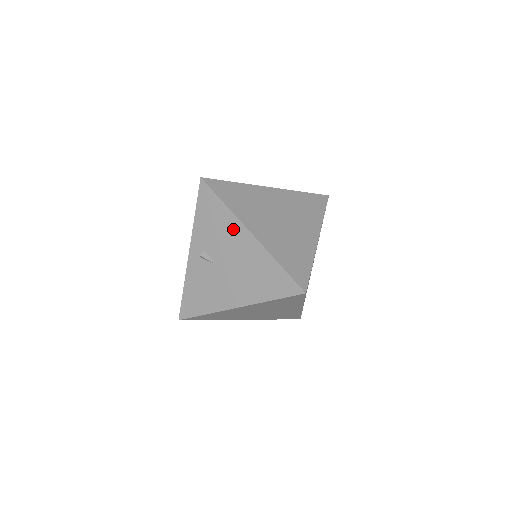
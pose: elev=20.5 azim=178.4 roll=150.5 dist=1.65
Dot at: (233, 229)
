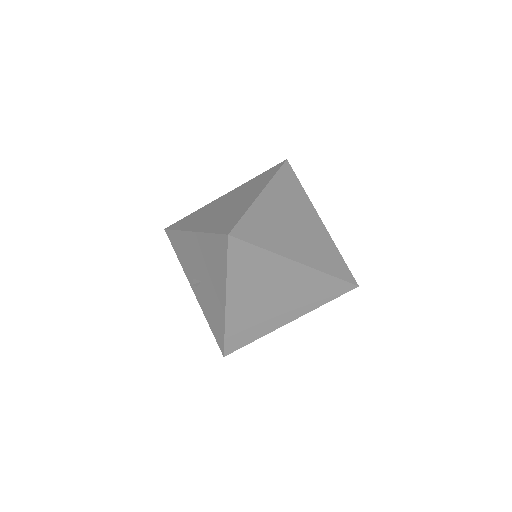
Dot at: (188, 242)
